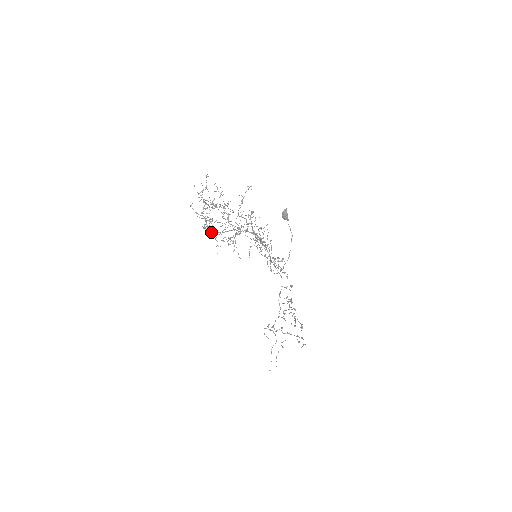
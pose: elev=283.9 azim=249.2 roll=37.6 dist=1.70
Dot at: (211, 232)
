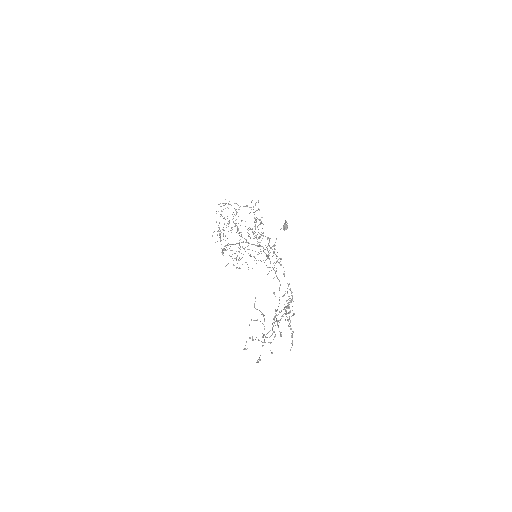
Dot at: occluded
